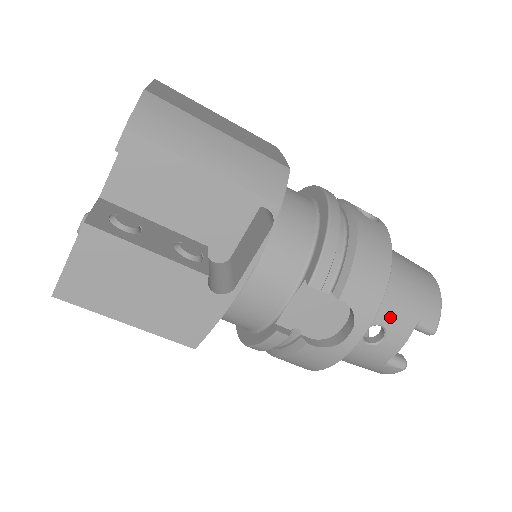
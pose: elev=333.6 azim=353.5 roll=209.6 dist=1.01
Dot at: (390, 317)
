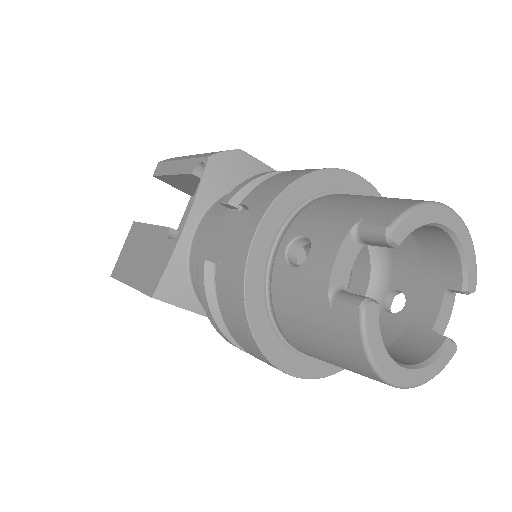
Dot at: (316, 224)
